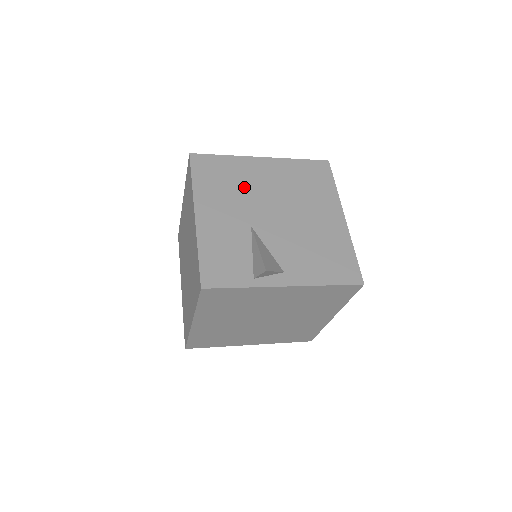
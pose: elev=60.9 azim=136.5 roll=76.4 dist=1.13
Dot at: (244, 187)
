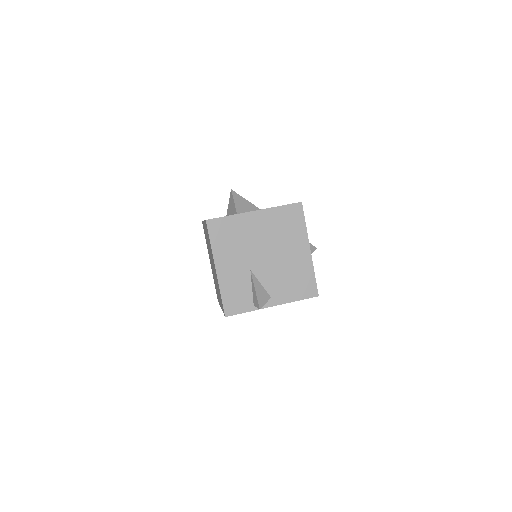
Dot at: (244, 240)
